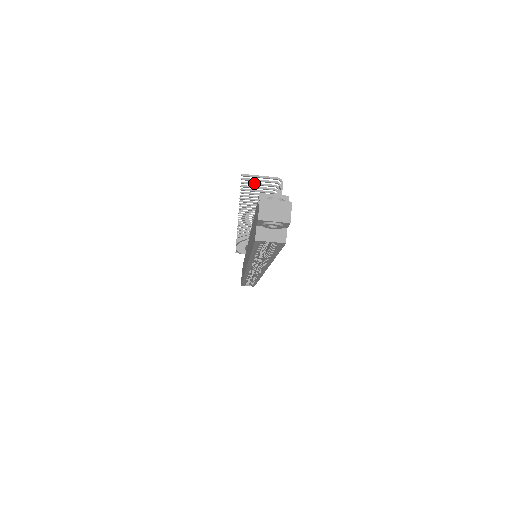
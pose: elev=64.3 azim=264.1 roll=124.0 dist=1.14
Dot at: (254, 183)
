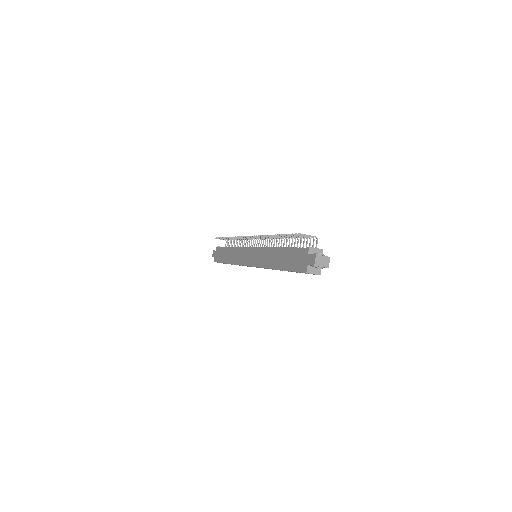
Dot at: (299, 235)
